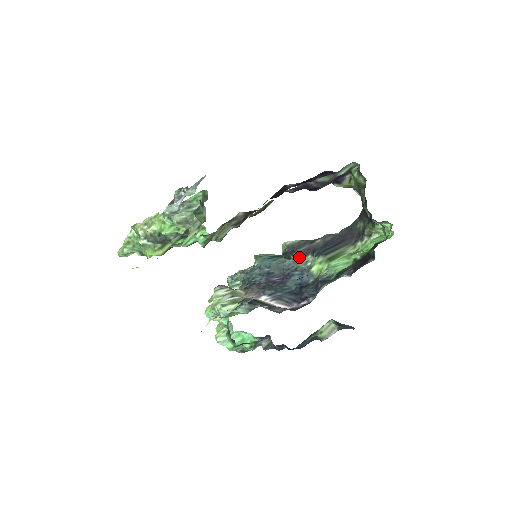
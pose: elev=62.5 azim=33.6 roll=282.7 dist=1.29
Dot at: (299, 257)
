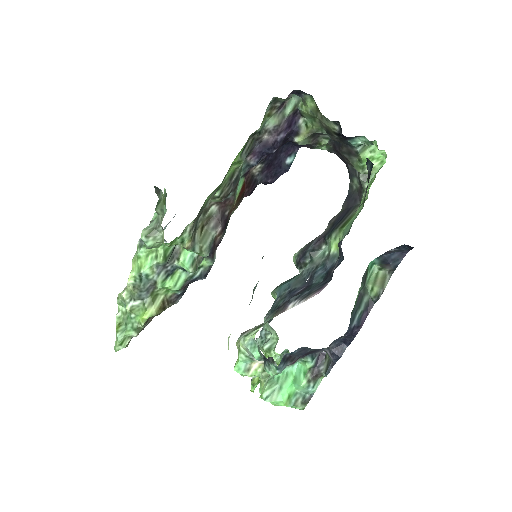
Dot at: (313, 254)
